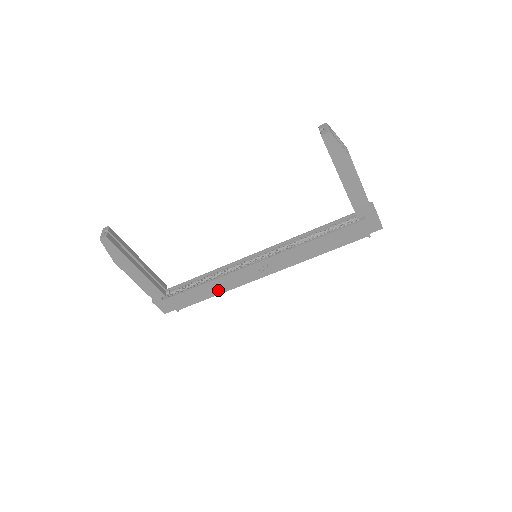
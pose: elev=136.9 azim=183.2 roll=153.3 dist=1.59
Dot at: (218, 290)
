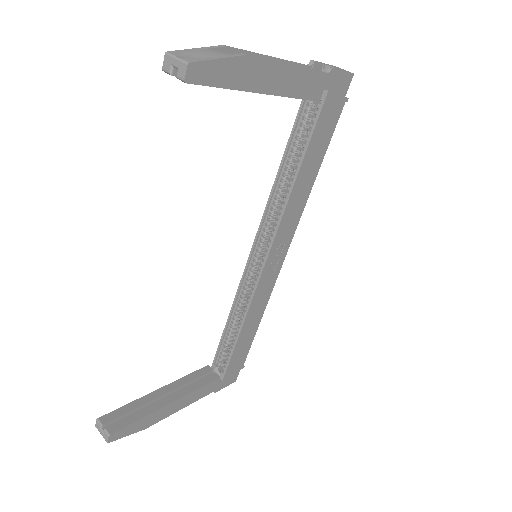
Dot at: (257, 317)
